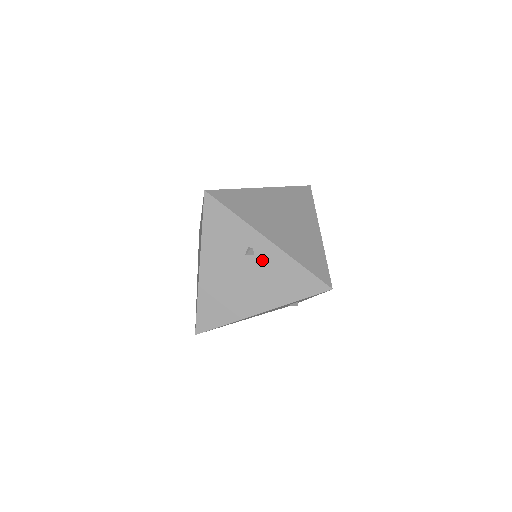
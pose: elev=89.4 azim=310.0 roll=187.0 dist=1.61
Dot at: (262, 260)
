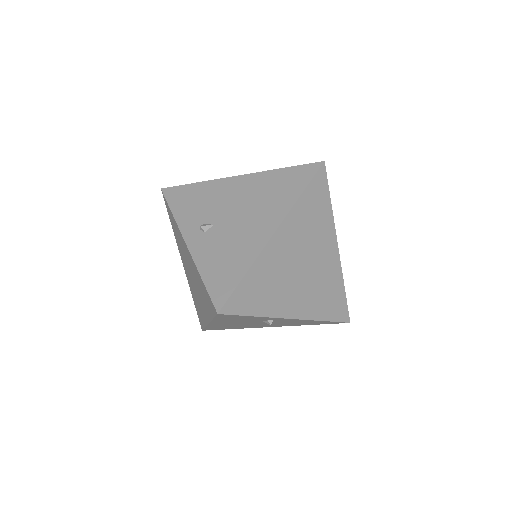
Dot at: occluded
